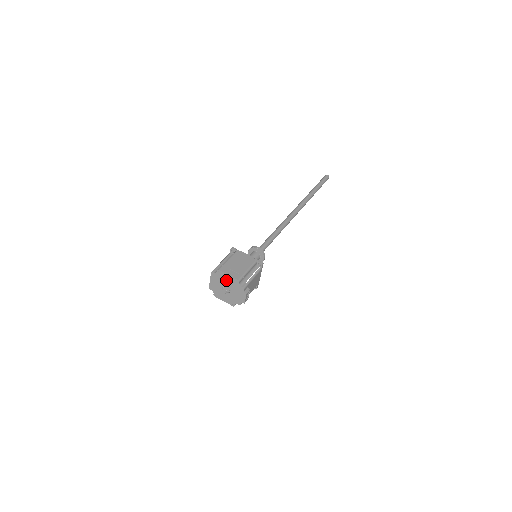
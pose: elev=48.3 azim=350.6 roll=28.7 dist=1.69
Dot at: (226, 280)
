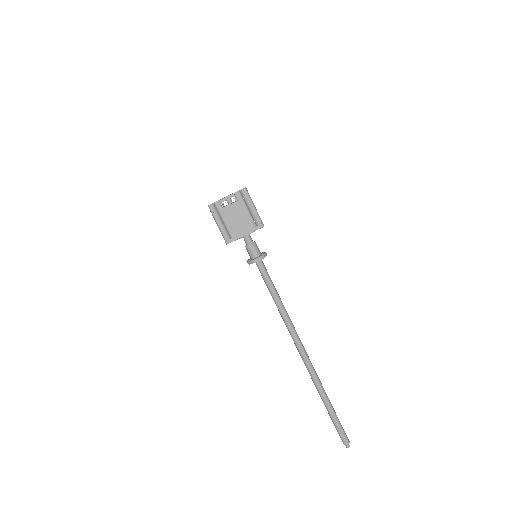
Dot at: occluded
